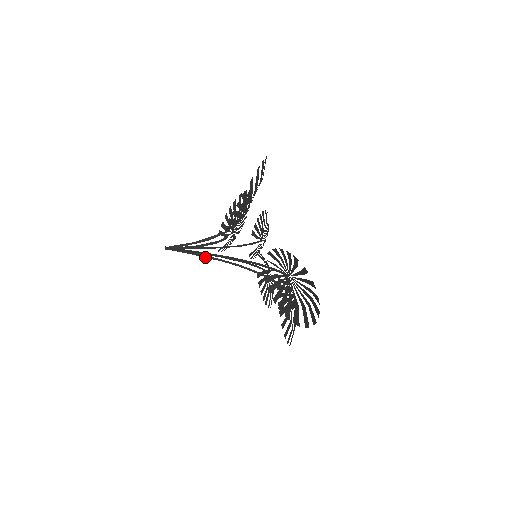
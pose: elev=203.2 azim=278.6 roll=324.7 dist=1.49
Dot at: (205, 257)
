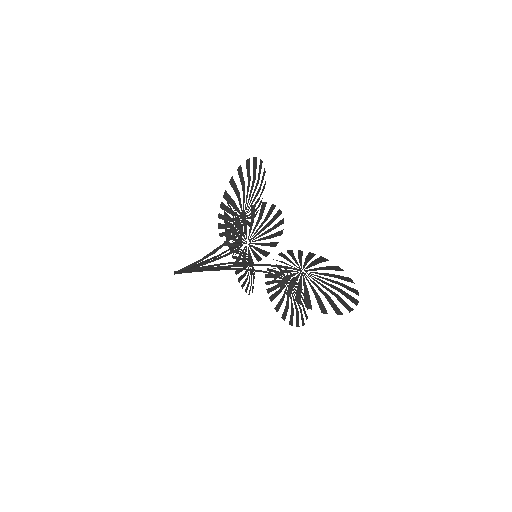
Dot at: (213, 270)
